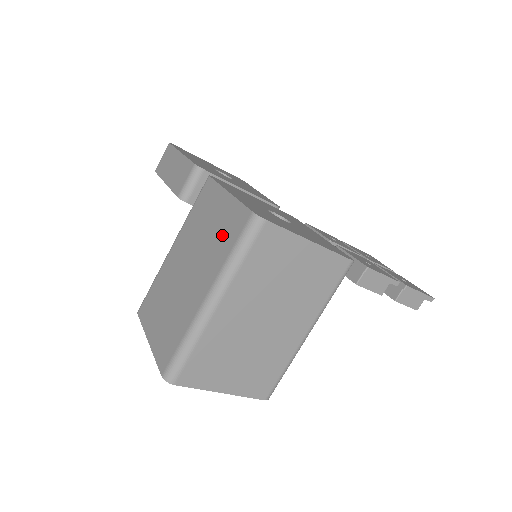
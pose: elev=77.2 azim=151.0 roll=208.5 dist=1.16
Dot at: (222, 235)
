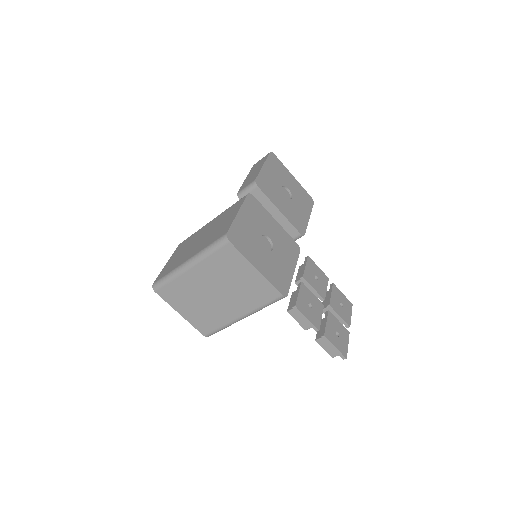
Dot at: (216, 234)
